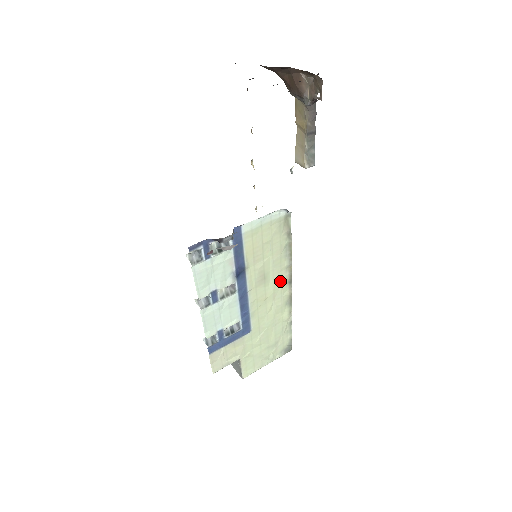
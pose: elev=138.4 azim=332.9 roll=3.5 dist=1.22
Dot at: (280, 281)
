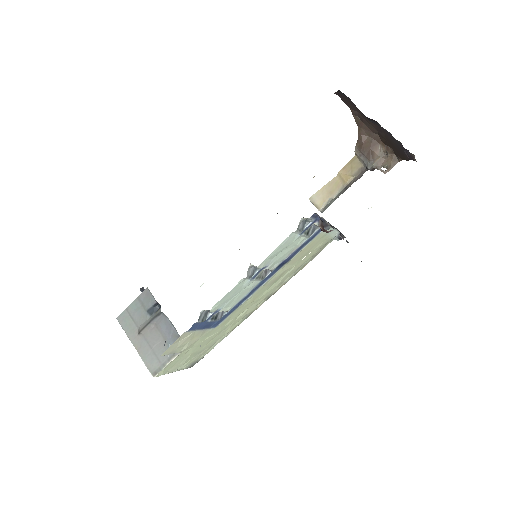
Dot at: (270, 292)
